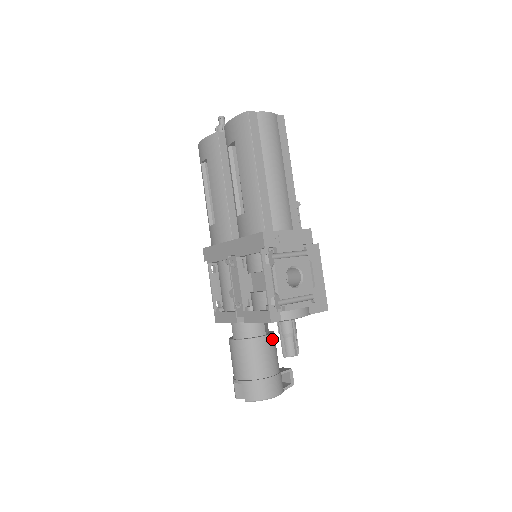
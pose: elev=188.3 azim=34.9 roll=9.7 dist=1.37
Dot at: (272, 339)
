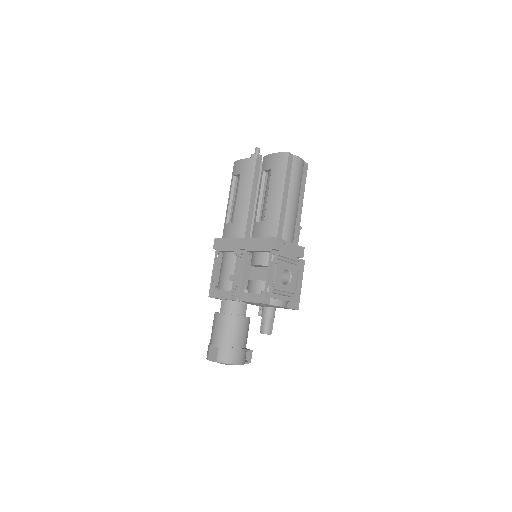
Dot at: (249, 321)
